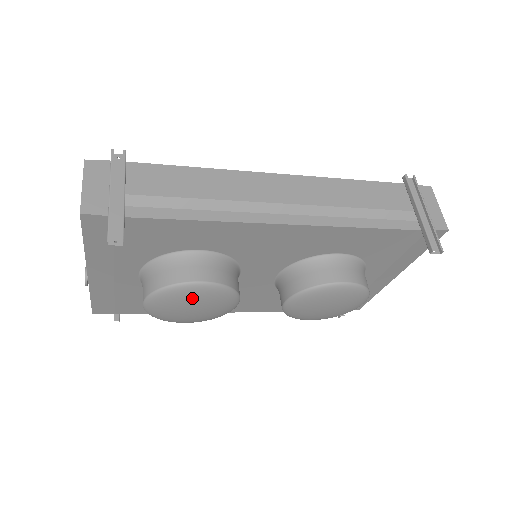
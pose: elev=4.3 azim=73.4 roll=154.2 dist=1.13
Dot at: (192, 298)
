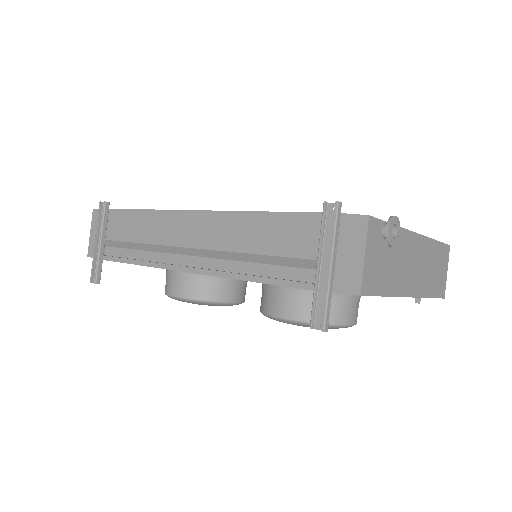
Dot at: occluded
